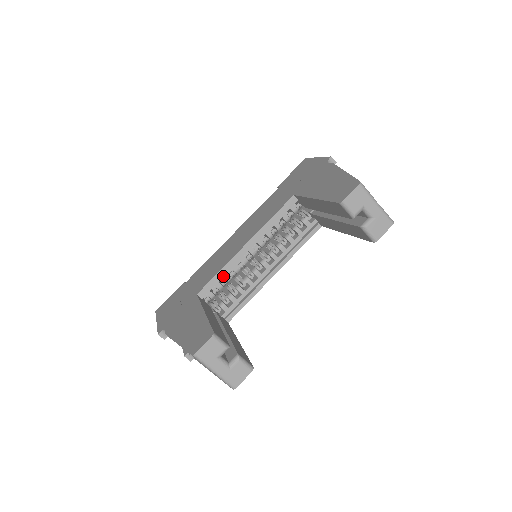
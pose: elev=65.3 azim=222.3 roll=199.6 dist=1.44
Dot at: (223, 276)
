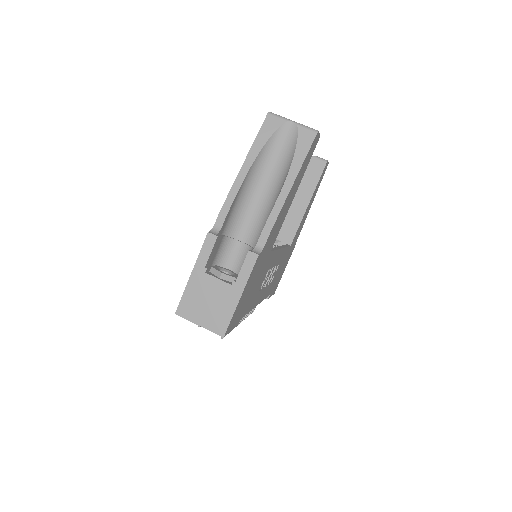
Dot at: occluded
